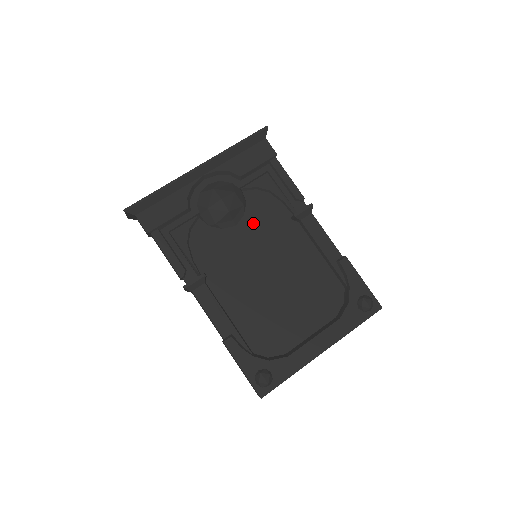
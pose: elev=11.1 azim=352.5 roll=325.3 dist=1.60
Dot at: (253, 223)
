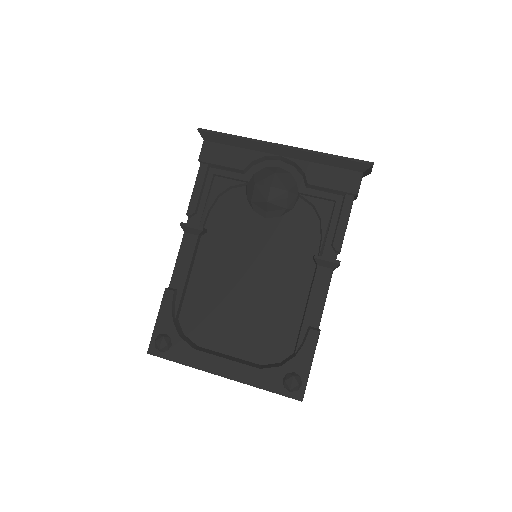
Dot at: (280, 229)
